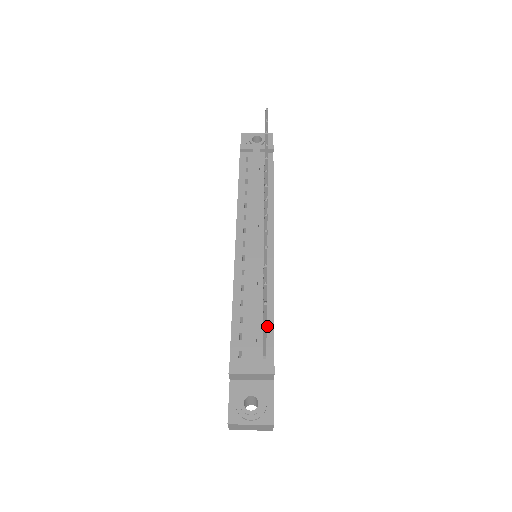
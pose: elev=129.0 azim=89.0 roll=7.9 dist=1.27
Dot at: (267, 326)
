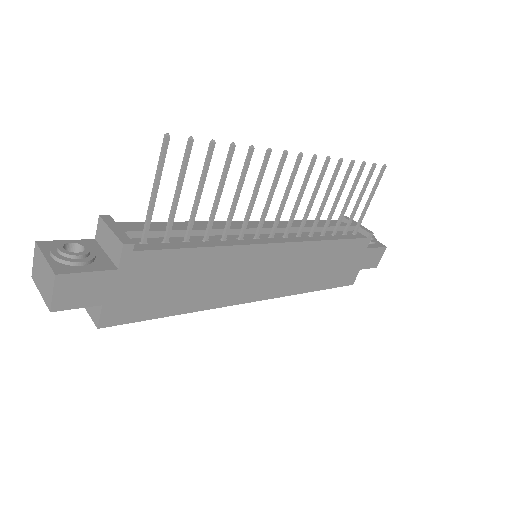
Dot at: (181, 243)
